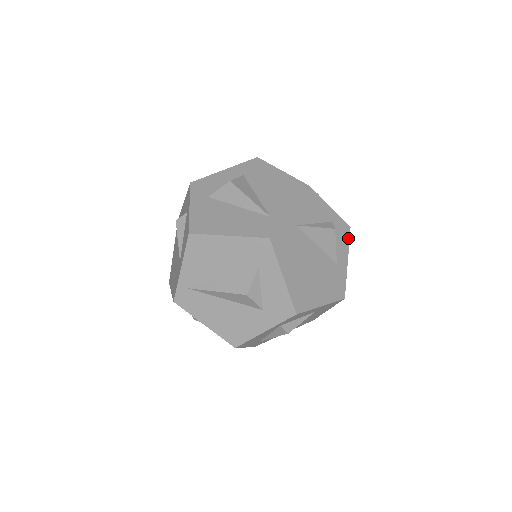
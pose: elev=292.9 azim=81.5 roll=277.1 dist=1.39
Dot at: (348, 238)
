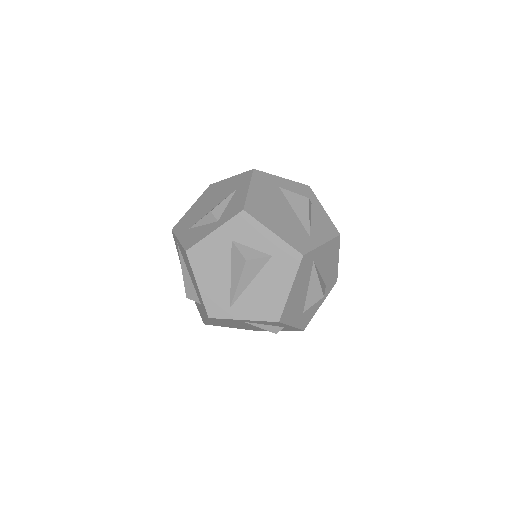
Dot at: (294, 330)
